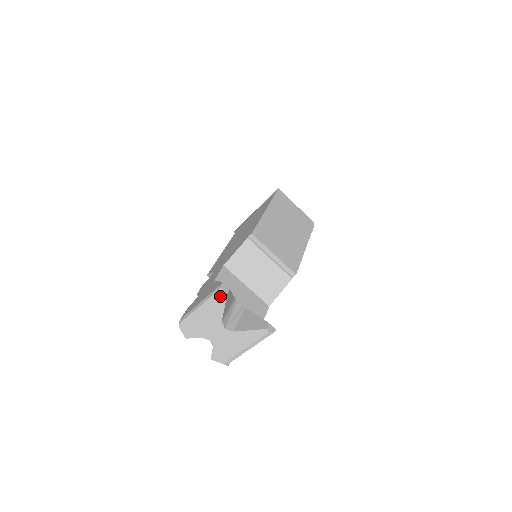
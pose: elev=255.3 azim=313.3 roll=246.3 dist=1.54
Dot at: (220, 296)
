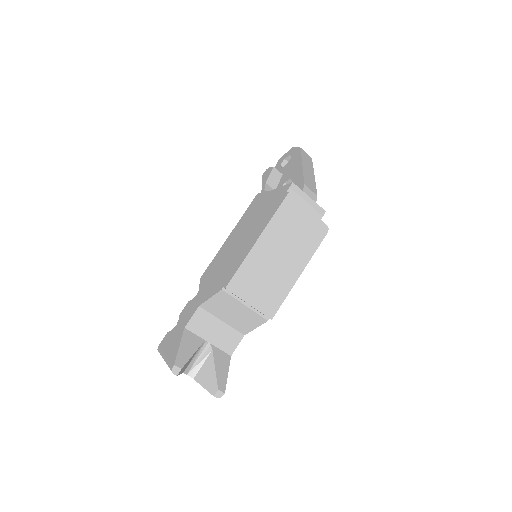
Dot at: (173, 372)
